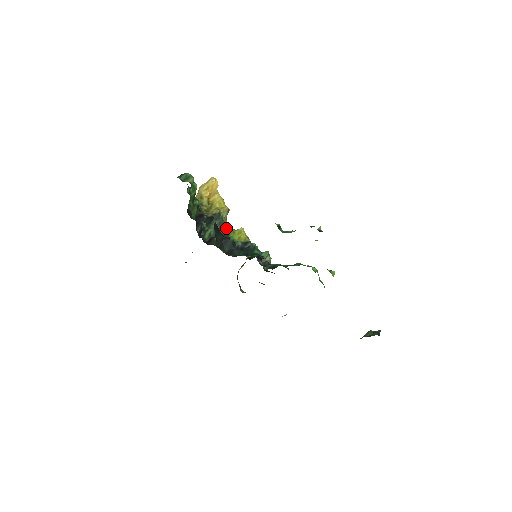
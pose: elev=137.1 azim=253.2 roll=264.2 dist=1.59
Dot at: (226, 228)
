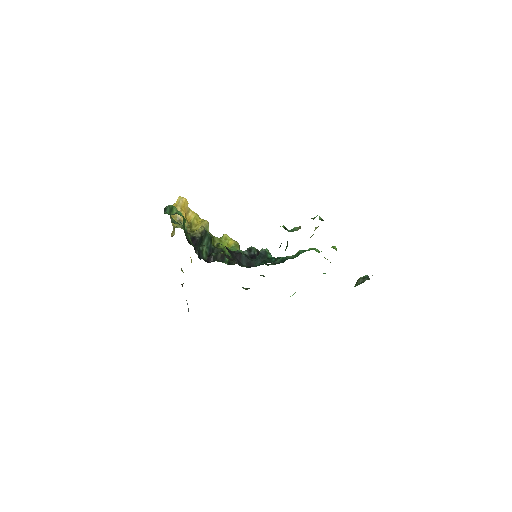
Dot at: (213, 240)
